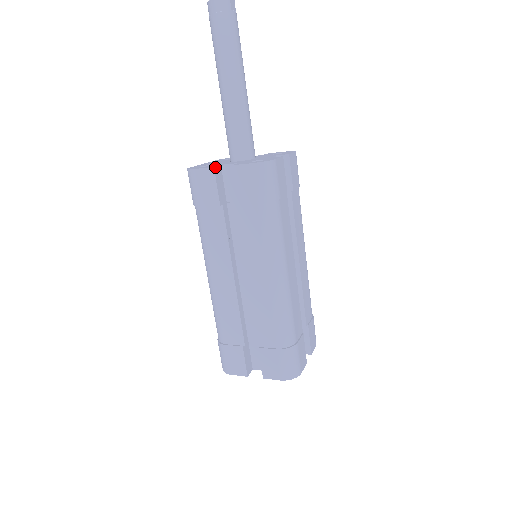
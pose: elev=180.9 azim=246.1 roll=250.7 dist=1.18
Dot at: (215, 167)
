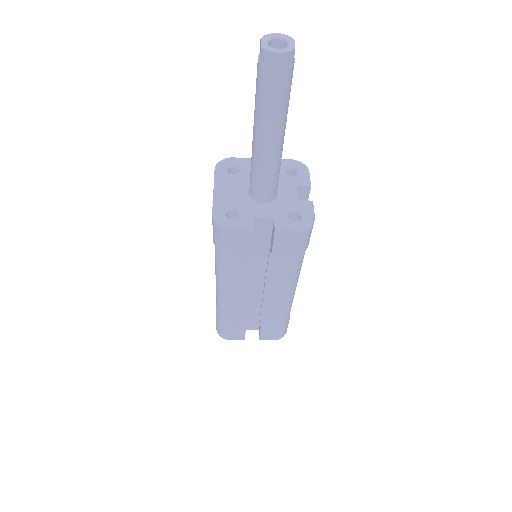
Dot at: occluded
